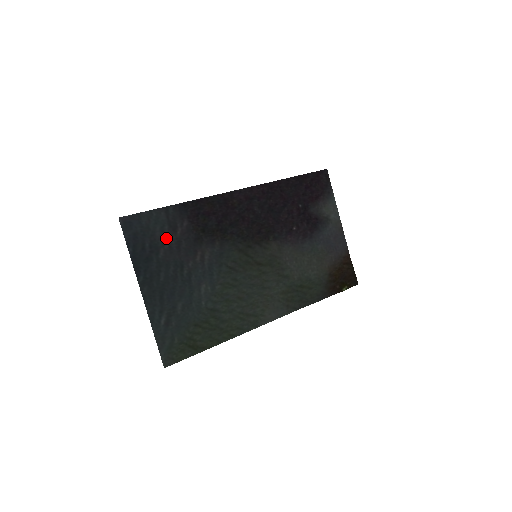
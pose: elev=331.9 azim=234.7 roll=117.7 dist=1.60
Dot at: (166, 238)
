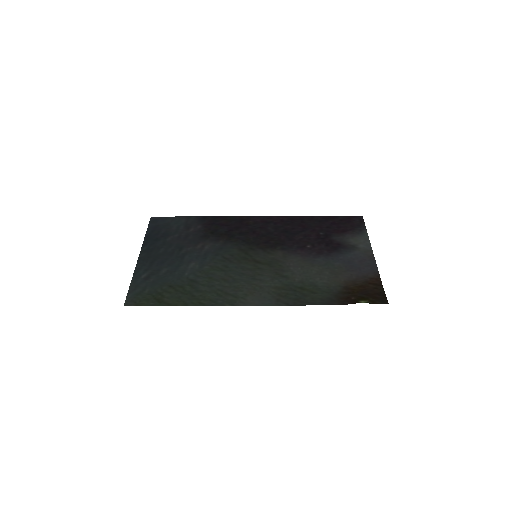
Dot at: (179, 232)
